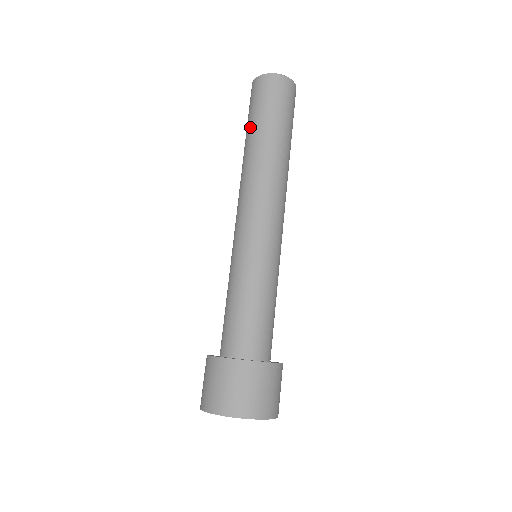
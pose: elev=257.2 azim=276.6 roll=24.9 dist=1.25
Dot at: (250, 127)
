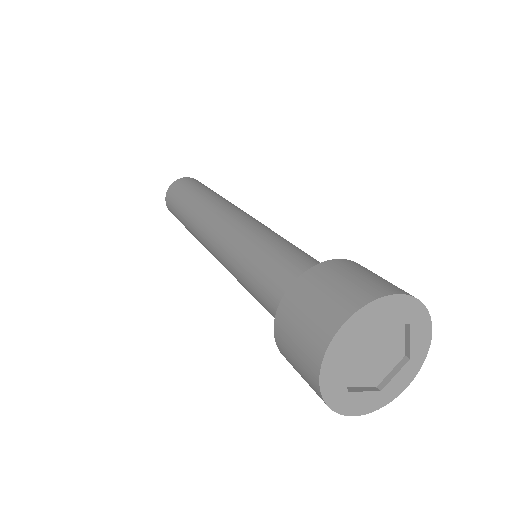
Dot at: (181, 206)
